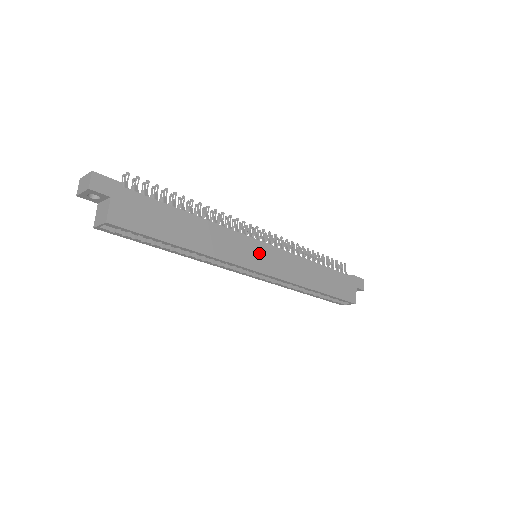
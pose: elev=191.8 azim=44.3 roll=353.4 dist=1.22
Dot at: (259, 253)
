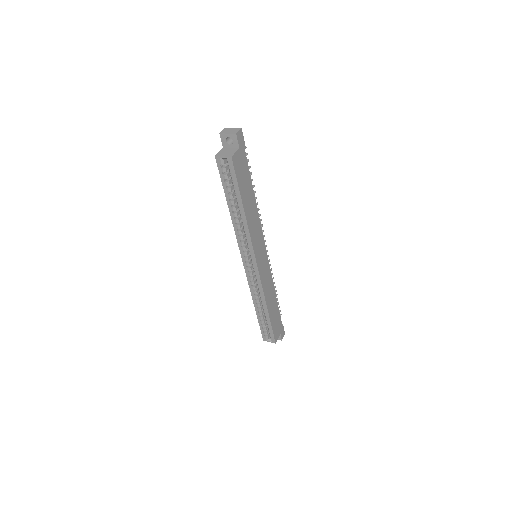
Dot at: (262, 254)
